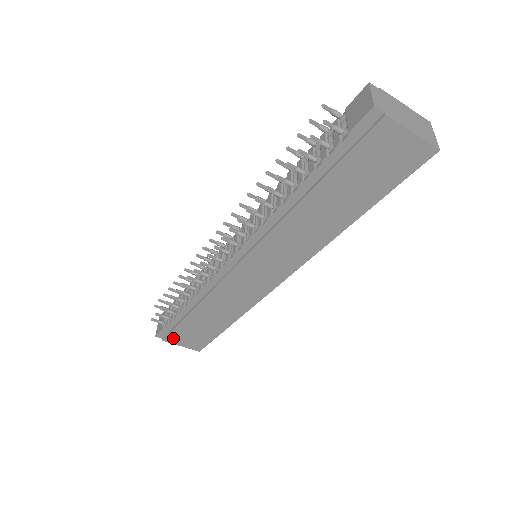
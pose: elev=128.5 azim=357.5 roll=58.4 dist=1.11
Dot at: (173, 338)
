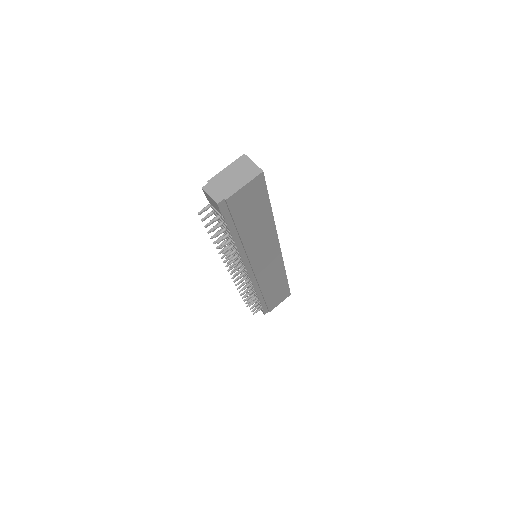
Dot at: (272, 307)
